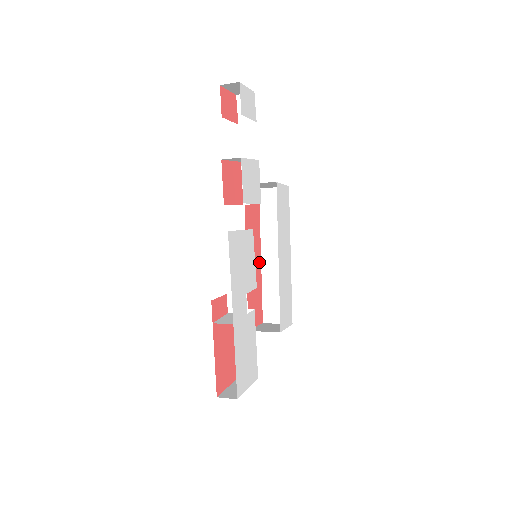
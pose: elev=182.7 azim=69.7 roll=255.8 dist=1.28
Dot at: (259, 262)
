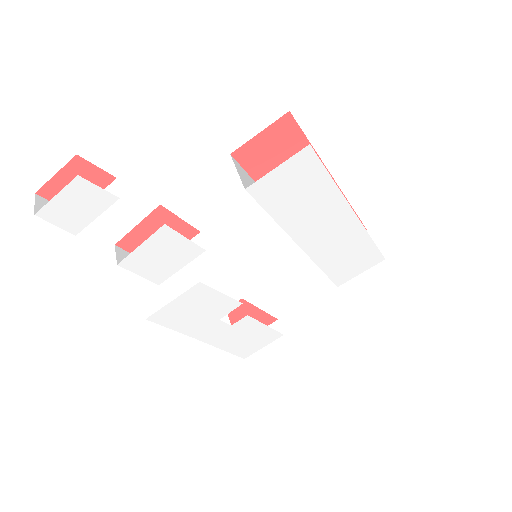
Dot at: occluded
